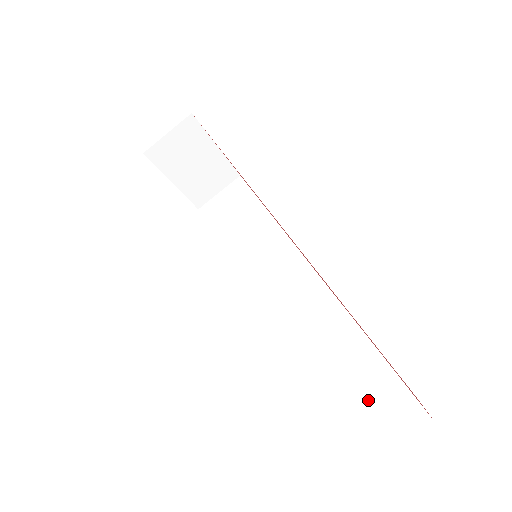
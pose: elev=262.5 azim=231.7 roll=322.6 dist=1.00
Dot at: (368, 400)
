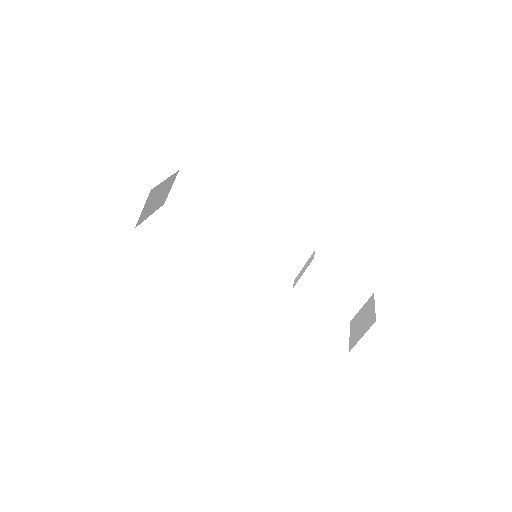
Dot at: (344, 294)
